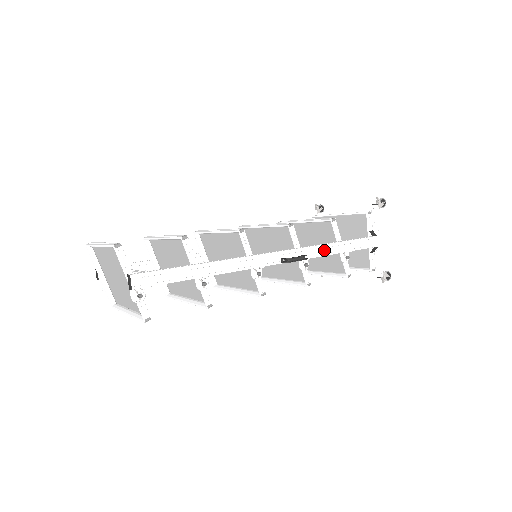
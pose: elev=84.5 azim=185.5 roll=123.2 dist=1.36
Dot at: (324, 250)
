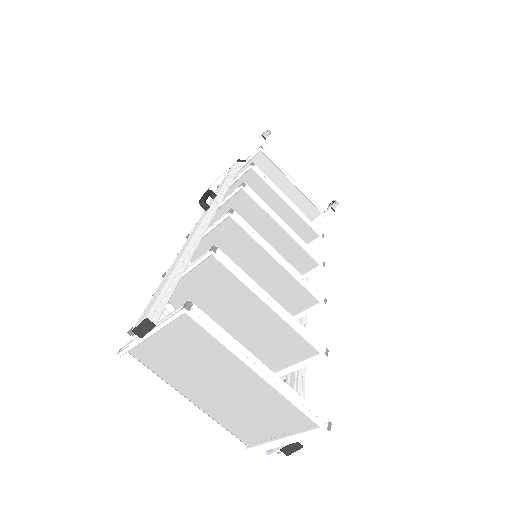
Dot at: occluded
